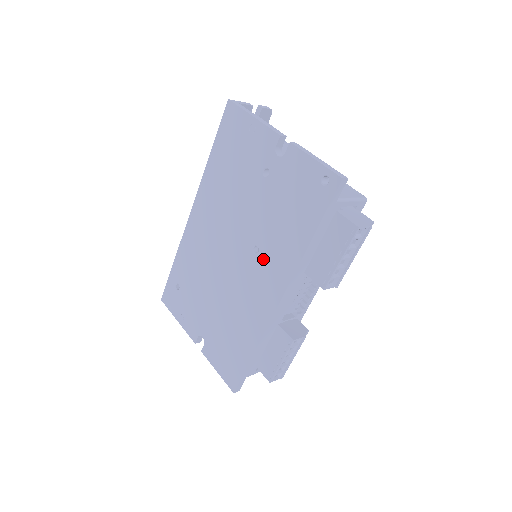
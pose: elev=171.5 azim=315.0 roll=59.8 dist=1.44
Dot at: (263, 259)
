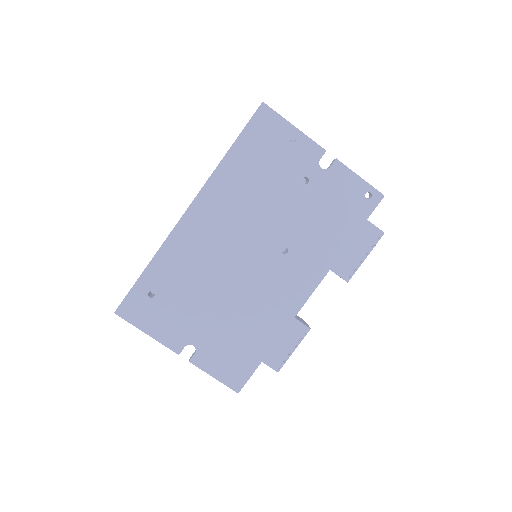
Dot at: (294, 259)
